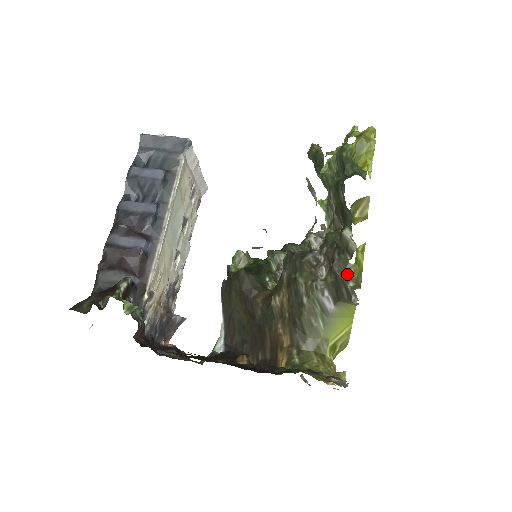
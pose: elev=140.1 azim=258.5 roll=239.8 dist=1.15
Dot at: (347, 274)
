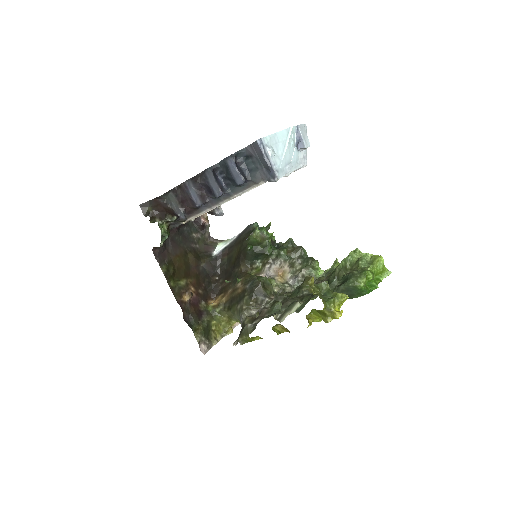
Dot at: (244, 335)
